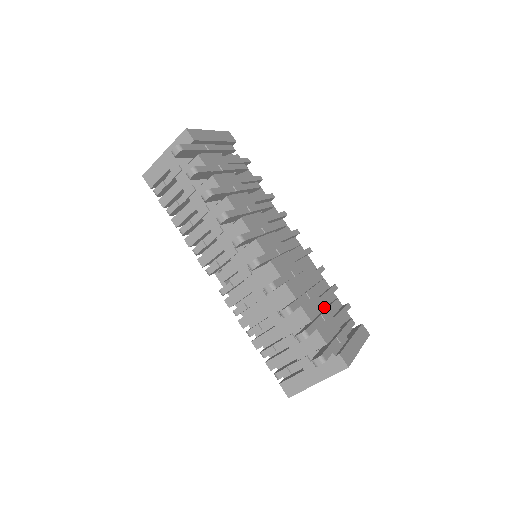
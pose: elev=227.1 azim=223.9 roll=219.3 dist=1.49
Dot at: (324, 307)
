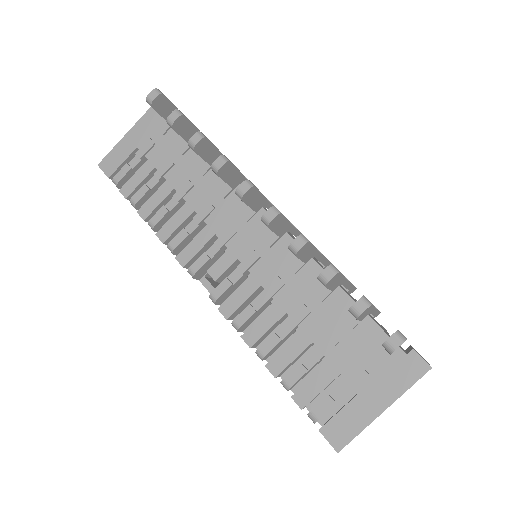
Dot at: occluded
